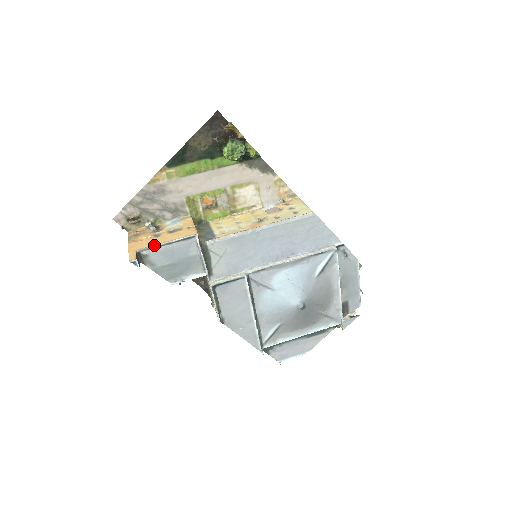
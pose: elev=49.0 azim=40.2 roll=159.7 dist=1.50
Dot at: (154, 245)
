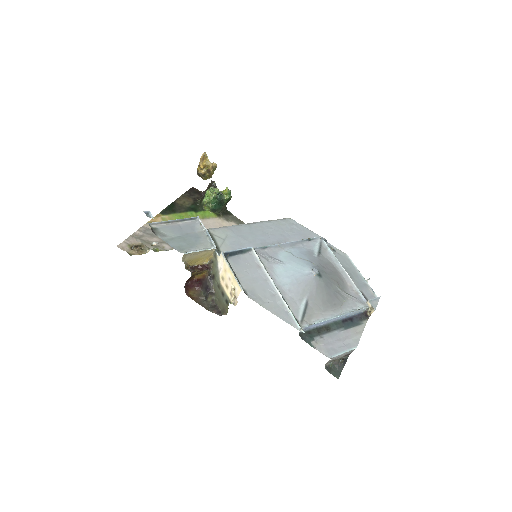
Dot at: (162, 221)
